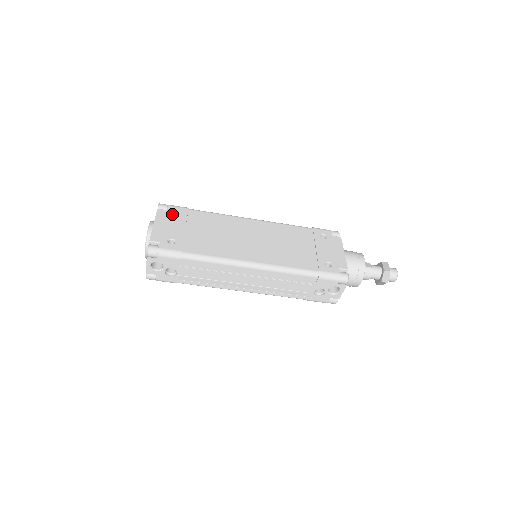
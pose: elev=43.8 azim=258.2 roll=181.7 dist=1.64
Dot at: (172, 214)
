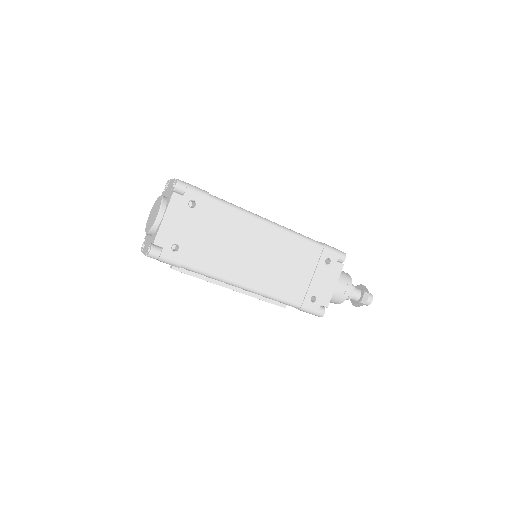
Dot at: (187, 204)
